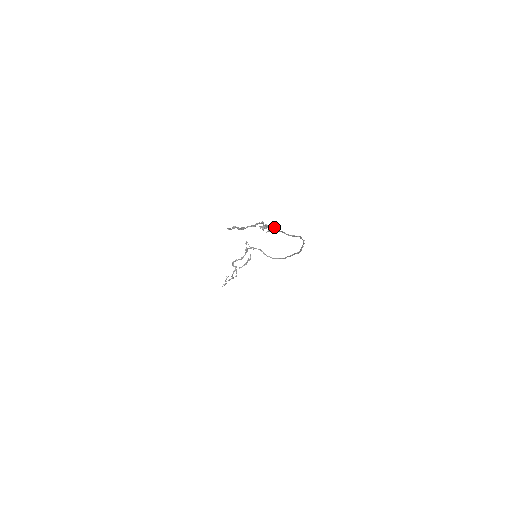
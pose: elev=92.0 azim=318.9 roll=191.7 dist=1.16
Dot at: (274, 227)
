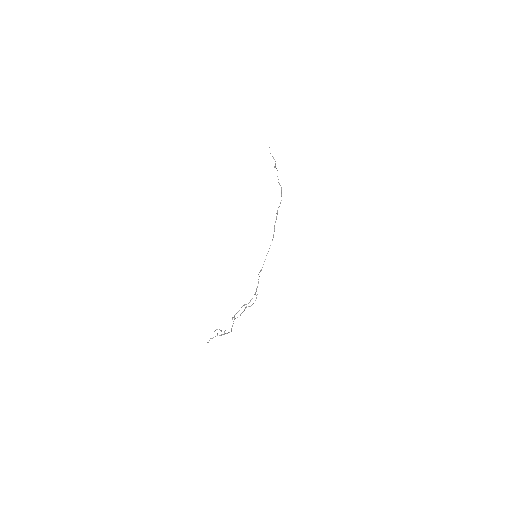
Dot at: occluded
